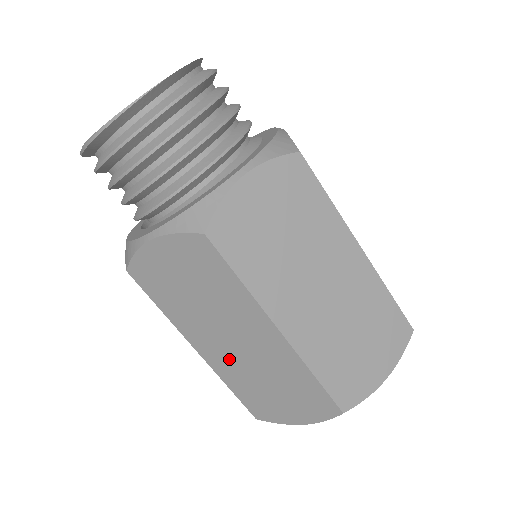
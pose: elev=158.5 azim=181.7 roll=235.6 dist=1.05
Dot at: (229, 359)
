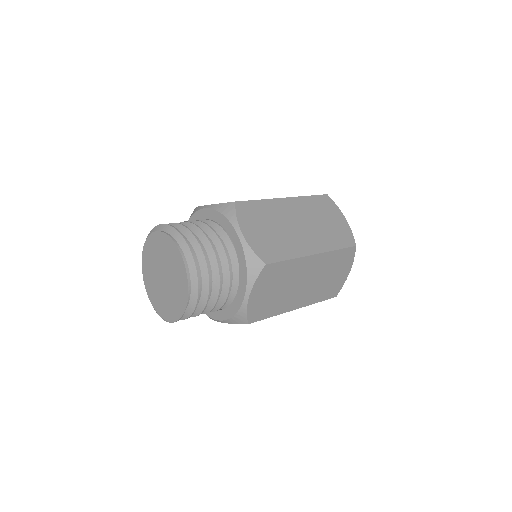
Dot at: occluded
